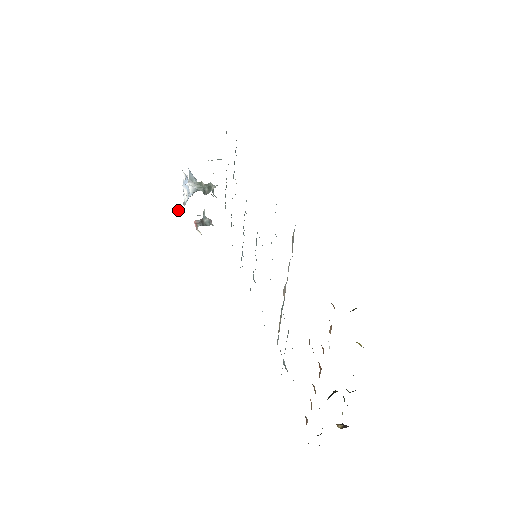
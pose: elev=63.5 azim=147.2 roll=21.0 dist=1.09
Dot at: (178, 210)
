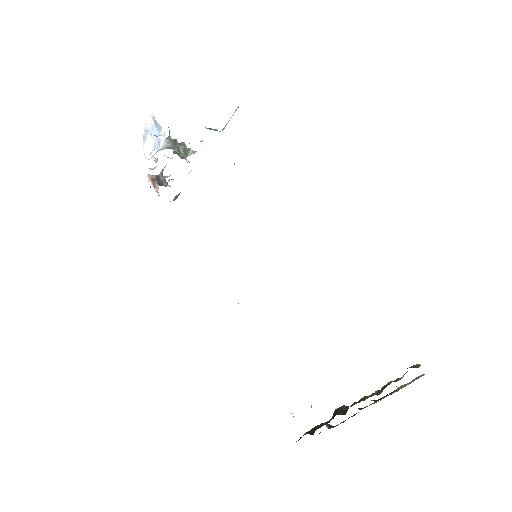
Dot at: (150, 168)
